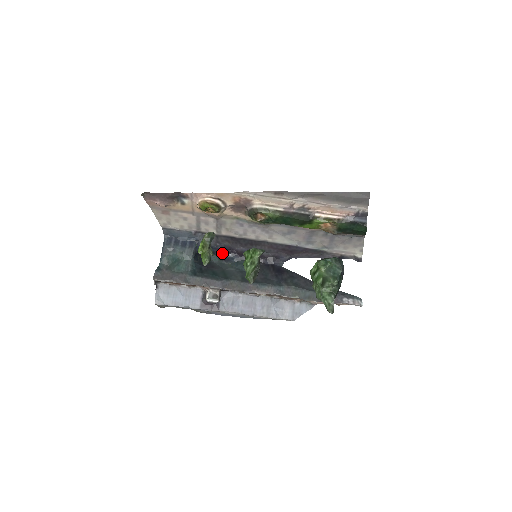
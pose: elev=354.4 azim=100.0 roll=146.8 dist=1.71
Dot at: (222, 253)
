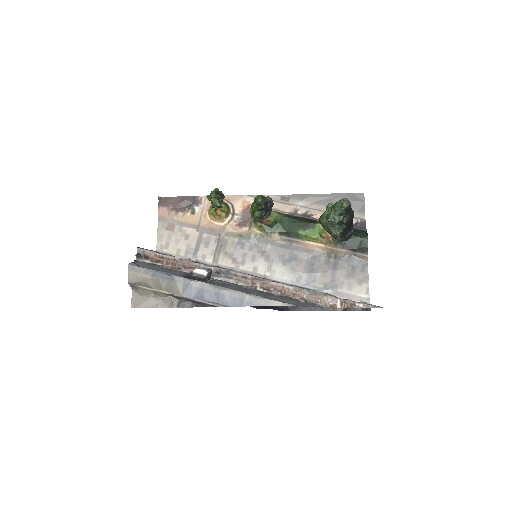
Dot at: occluded
